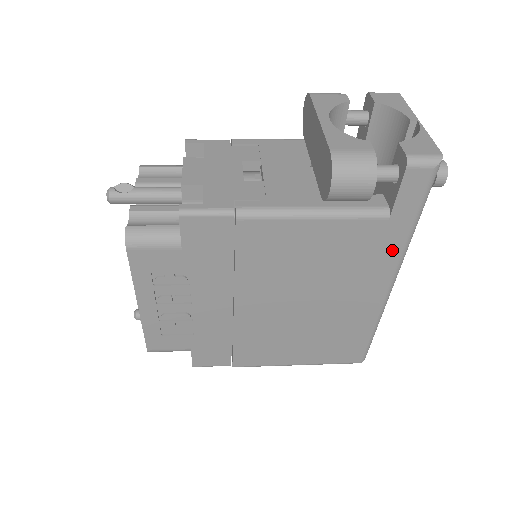
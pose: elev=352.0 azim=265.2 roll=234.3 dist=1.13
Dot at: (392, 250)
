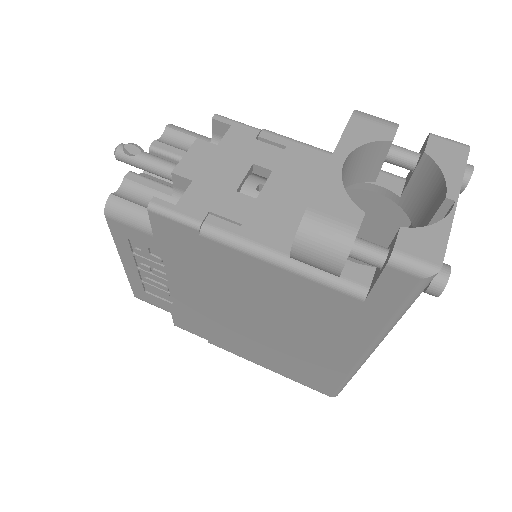
Dot at: (367, 328)
